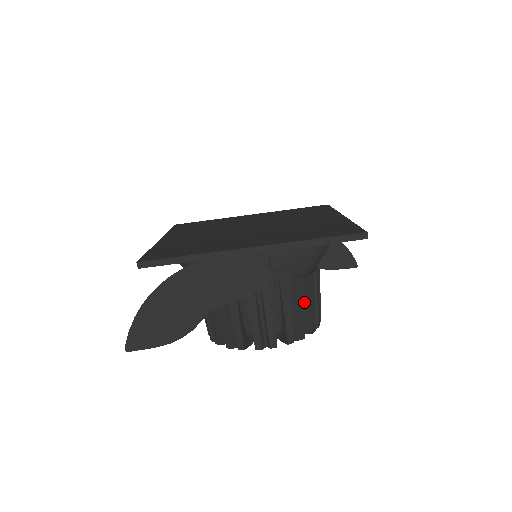
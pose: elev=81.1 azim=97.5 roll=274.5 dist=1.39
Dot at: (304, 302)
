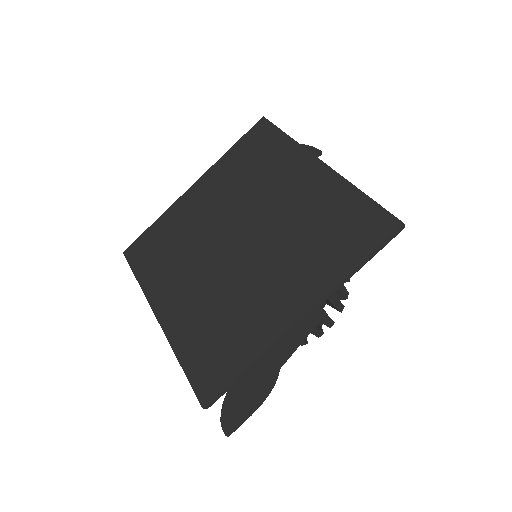
Dot at: occluded
